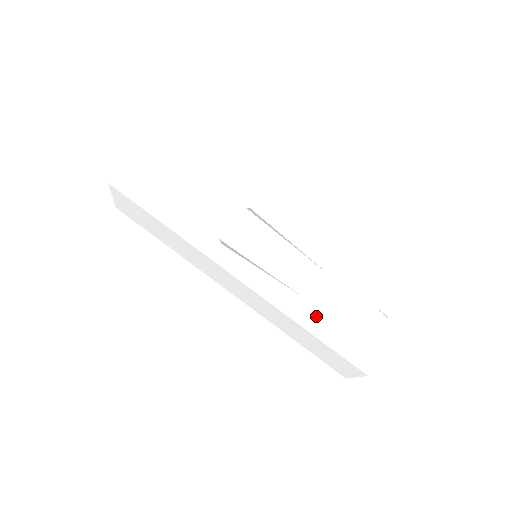
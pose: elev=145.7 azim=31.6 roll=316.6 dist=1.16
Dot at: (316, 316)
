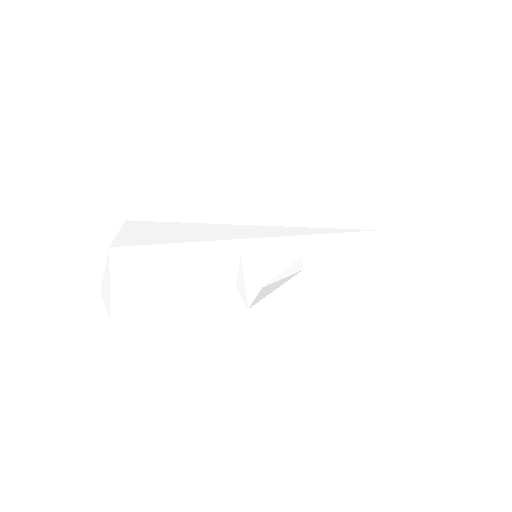
Dot at: (327, 275)
